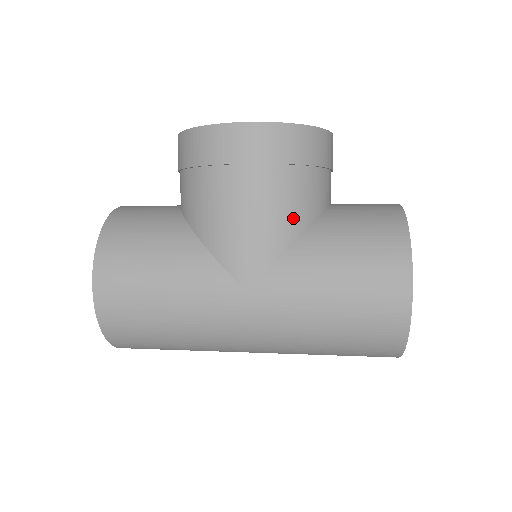
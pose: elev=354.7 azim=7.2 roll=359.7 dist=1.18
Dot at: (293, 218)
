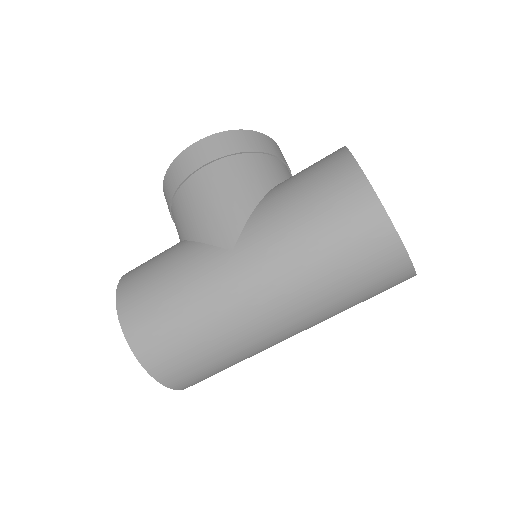
Dot at: (253, 186)
